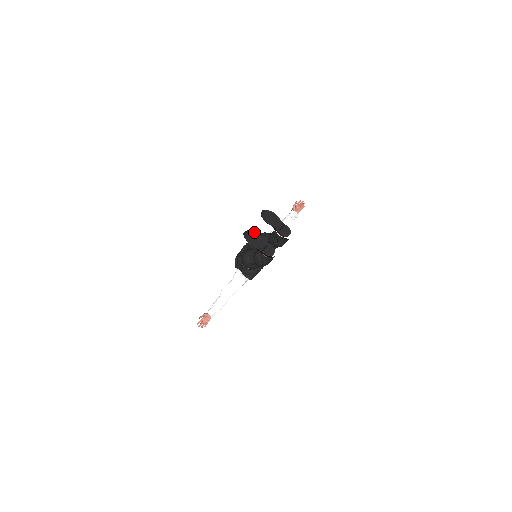
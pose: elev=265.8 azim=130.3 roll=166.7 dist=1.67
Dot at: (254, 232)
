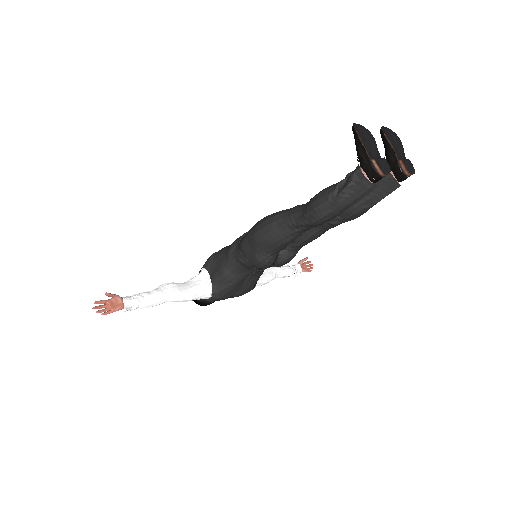
Dot at: (370, 132)
